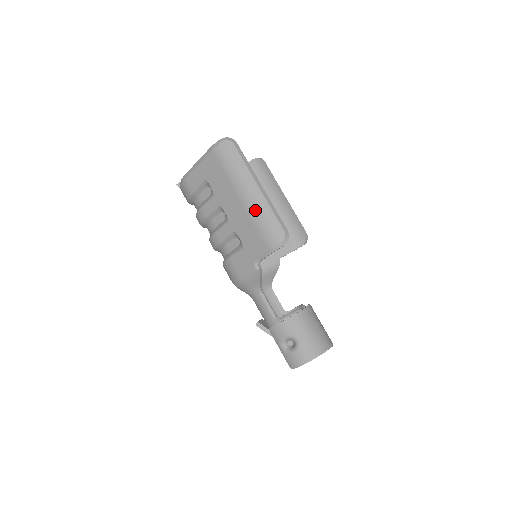
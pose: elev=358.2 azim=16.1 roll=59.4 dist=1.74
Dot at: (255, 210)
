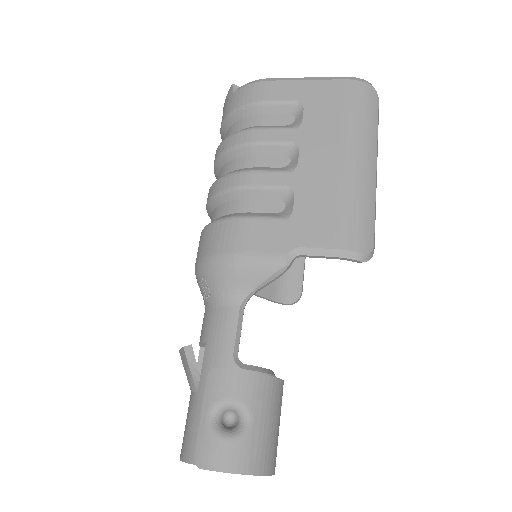
Dot at: (356, 186)
